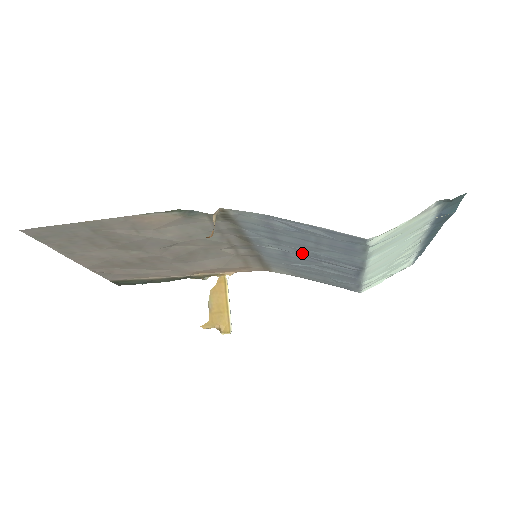
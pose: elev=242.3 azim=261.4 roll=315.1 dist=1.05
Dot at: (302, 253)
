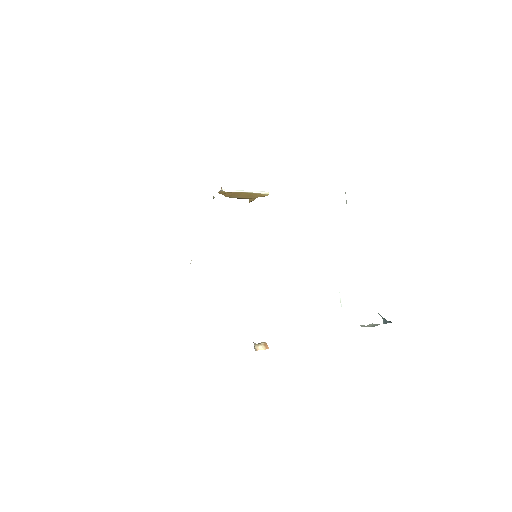
Dot at: occluded
